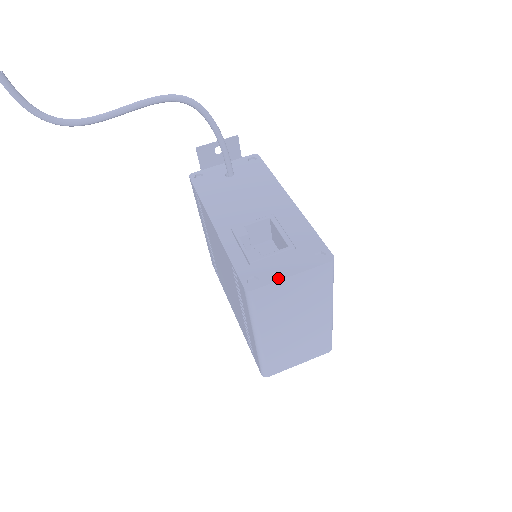
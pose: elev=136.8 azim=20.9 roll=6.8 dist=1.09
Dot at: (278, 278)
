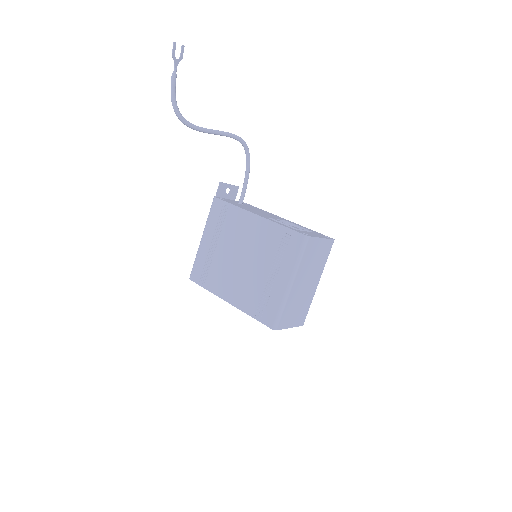
Dot at: (317, 237)
